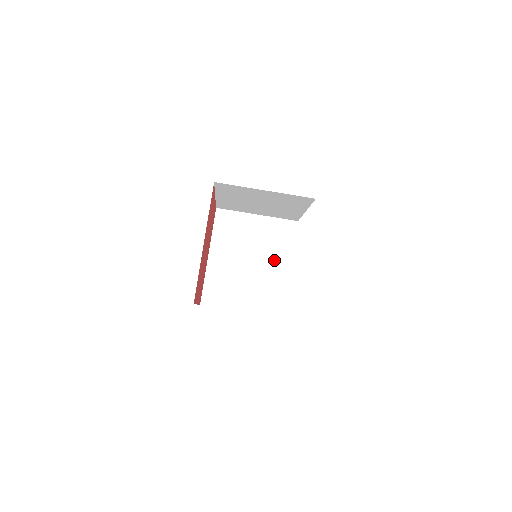
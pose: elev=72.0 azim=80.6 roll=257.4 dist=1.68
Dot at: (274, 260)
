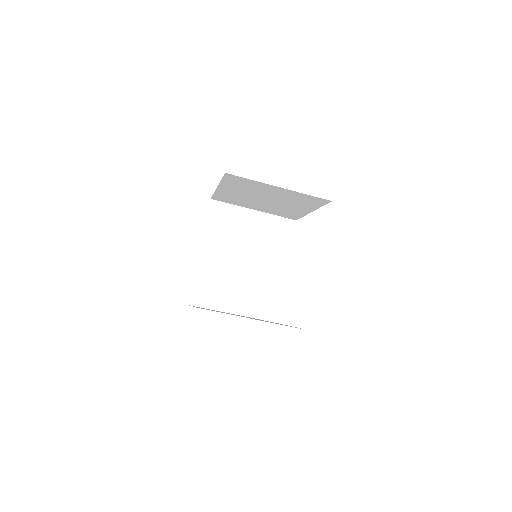
Dot at: (269, 260)
